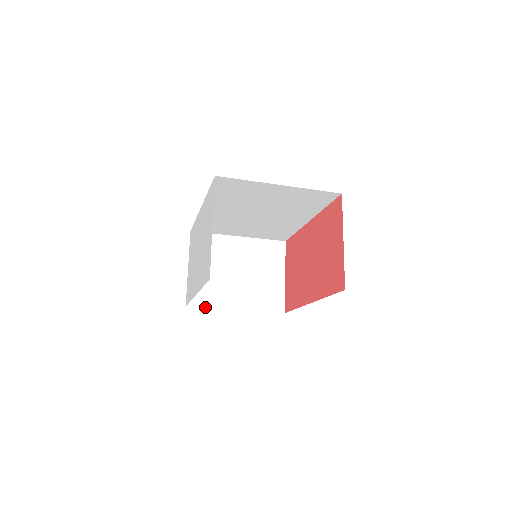
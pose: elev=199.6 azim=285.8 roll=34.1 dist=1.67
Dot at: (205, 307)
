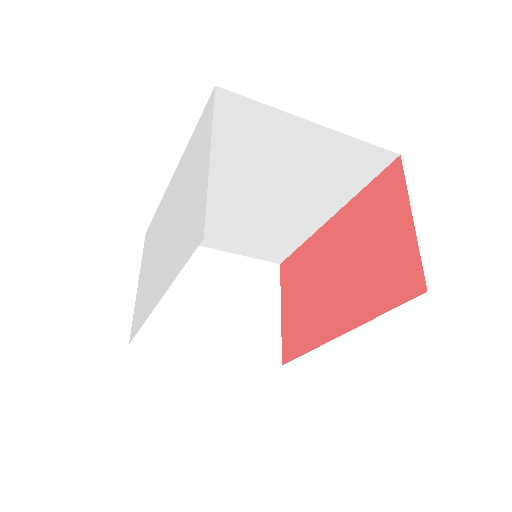
Dot at: (161, 347)
